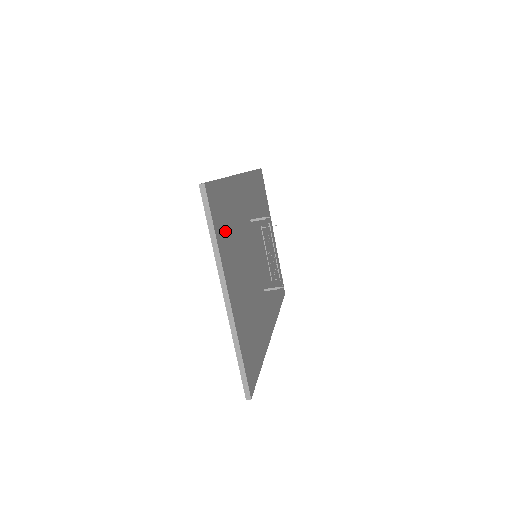
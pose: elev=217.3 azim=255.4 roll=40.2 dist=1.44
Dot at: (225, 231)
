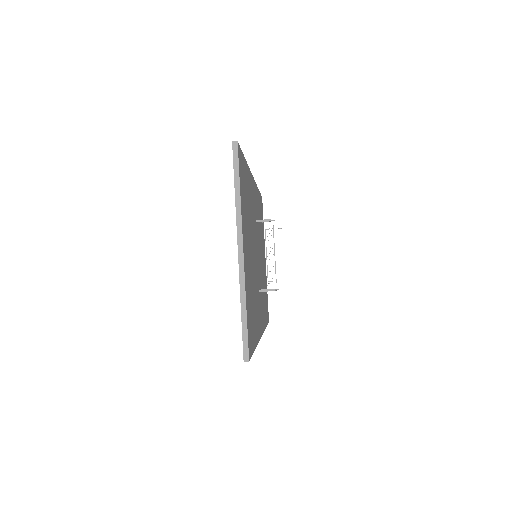
Dot at: (244, 198)
